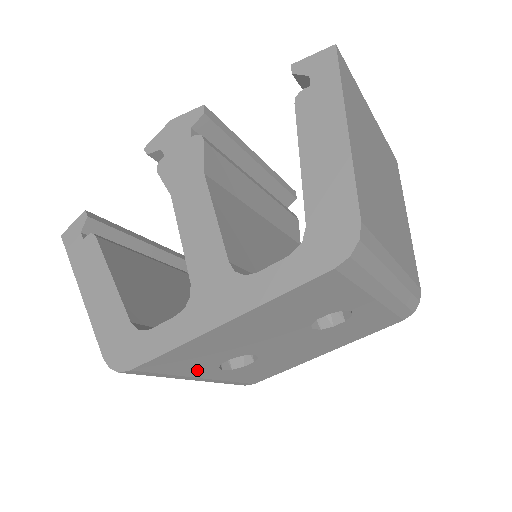
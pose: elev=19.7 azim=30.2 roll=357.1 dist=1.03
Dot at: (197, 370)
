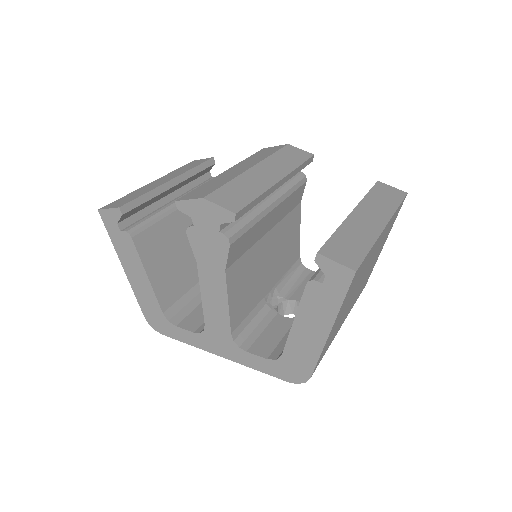
Dot at: occluded
